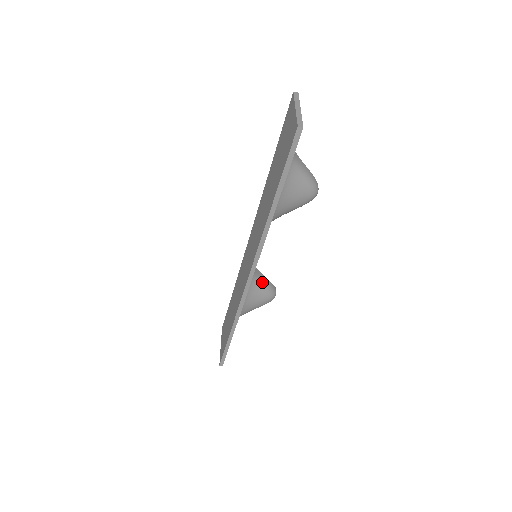
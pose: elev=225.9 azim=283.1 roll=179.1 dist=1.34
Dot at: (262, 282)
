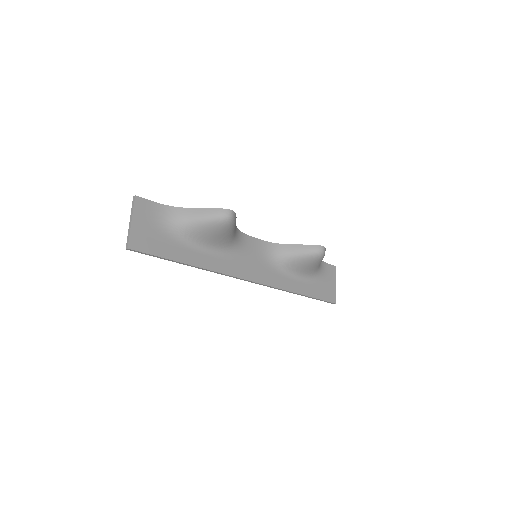
Dot at: (297, 253)
